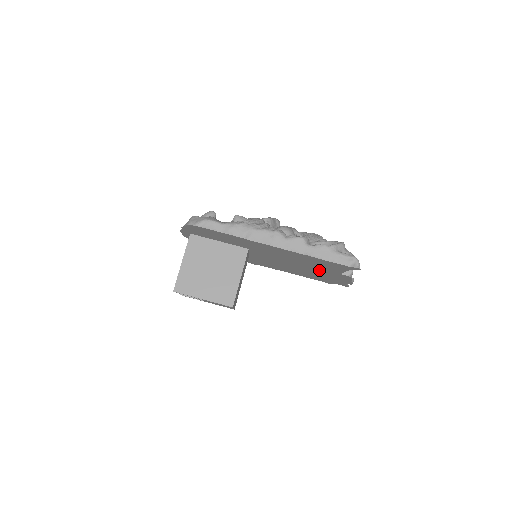
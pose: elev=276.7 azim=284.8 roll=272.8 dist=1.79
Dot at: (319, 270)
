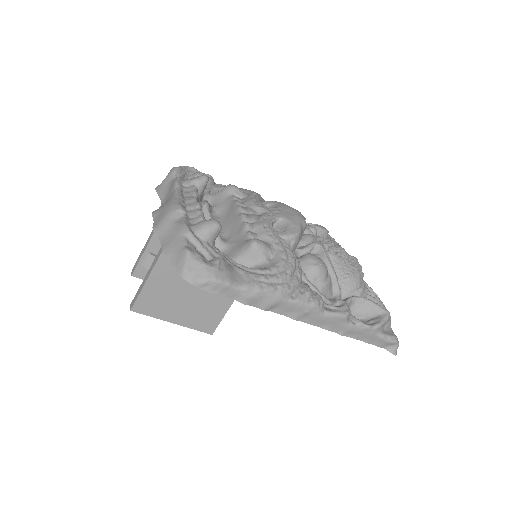
Dot at: occluded
